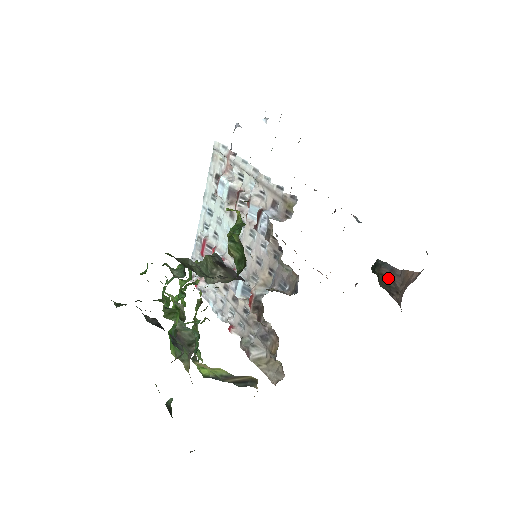
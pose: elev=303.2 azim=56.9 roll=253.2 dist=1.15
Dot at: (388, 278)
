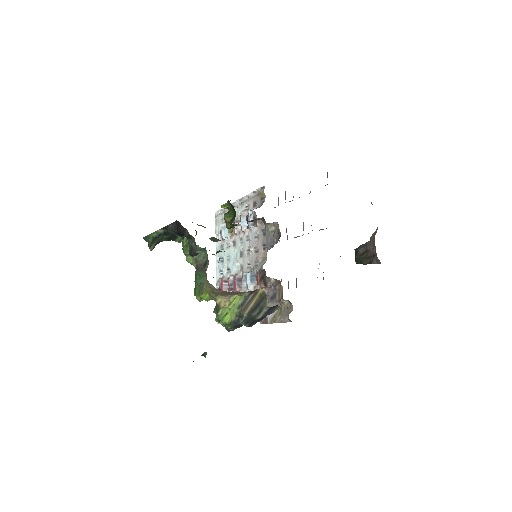
Dot at: (365, 253)
